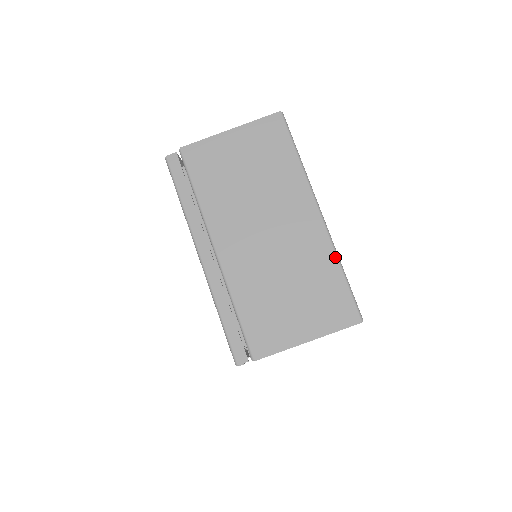
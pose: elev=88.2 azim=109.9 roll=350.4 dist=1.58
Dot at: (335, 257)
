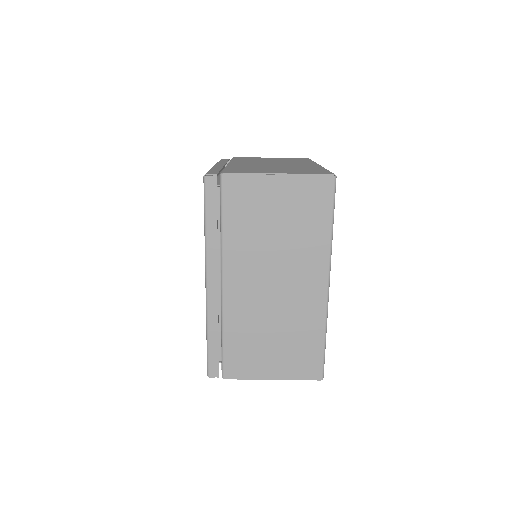
Dot at: (324, 325)
